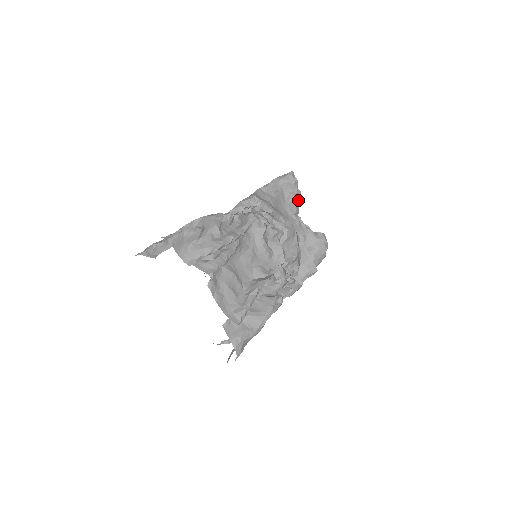
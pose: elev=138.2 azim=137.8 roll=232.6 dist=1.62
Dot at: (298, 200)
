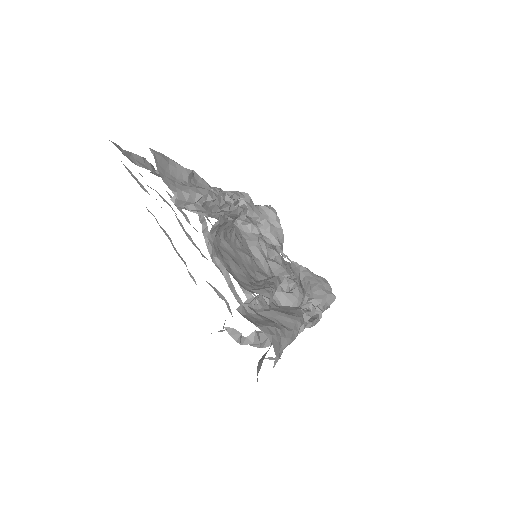
Dot at: (282, 235)
